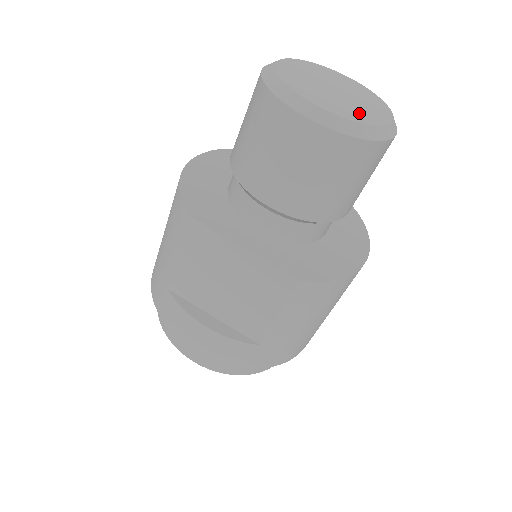
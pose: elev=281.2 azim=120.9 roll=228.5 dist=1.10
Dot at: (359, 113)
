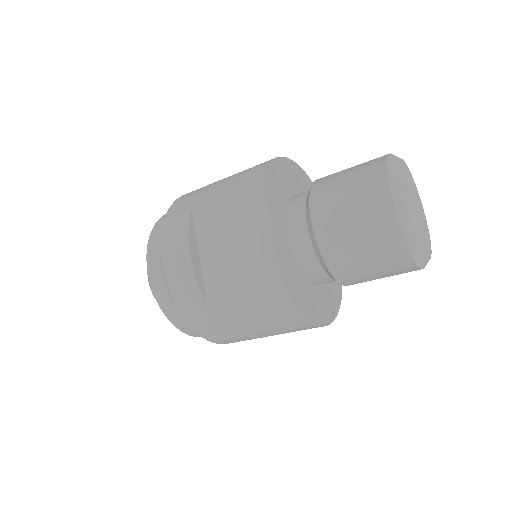
Dot at: (418, 232)
